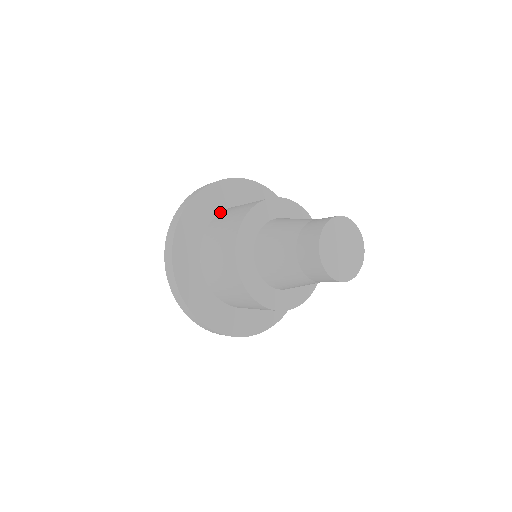
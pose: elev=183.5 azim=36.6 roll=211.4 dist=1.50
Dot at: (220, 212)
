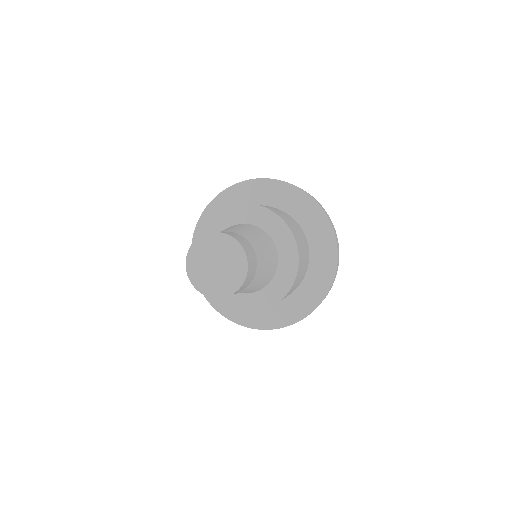
Dot at: occluded
